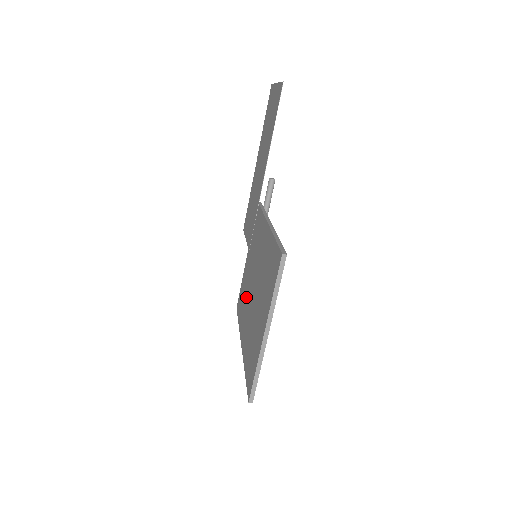
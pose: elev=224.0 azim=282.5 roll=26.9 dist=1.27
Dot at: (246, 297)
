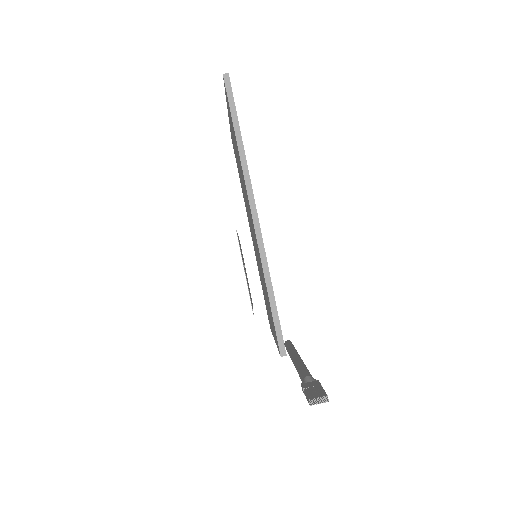
Dot at: occluded
